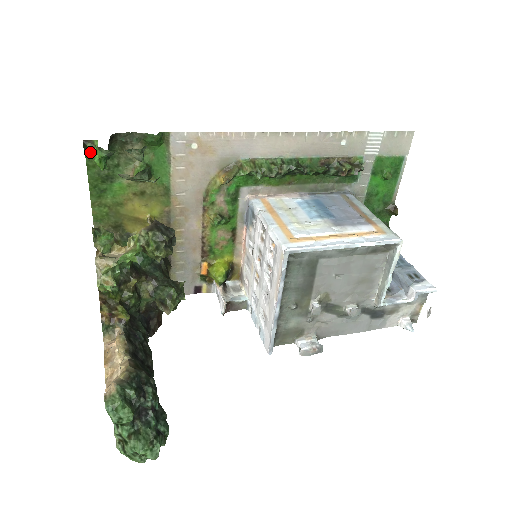
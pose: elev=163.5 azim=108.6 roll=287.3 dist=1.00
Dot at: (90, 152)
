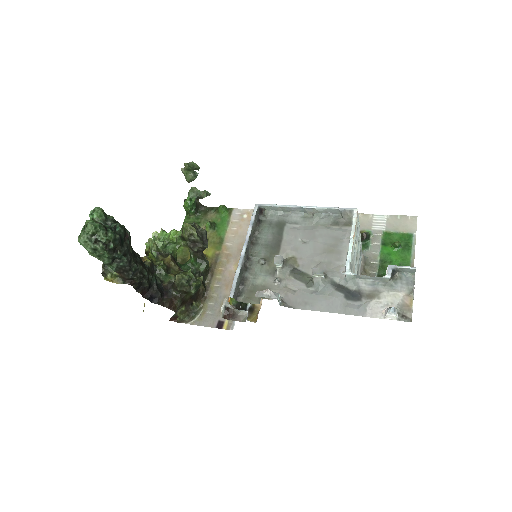
Dot at: occluded
